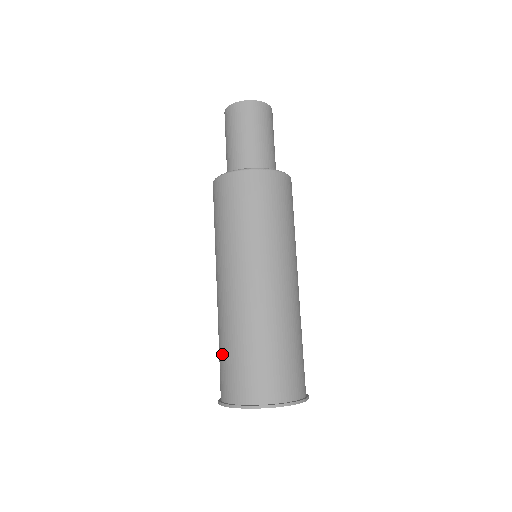
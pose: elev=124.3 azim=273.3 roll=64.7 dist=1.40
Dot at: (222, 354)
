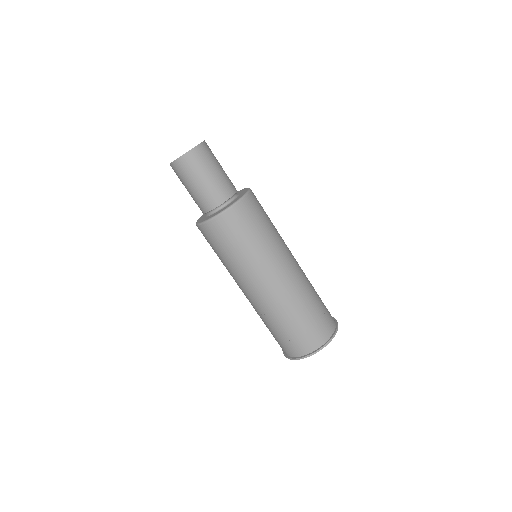
Dot at: (280, 332)
